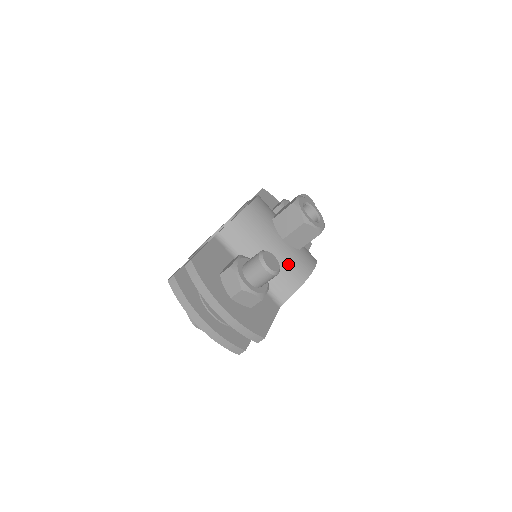
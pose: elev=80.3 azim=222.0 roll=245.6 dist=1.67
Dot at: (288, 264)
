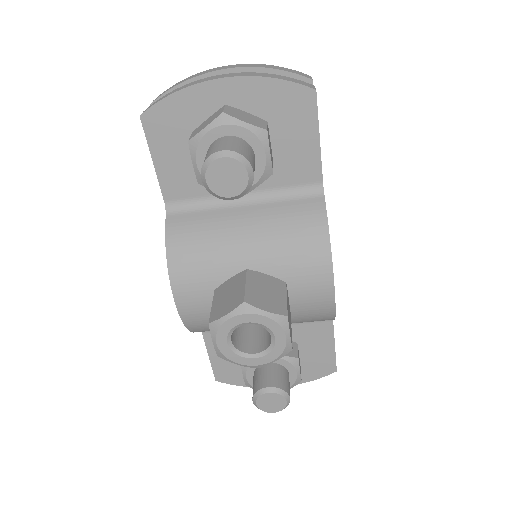
Dot at: (295, 320)
